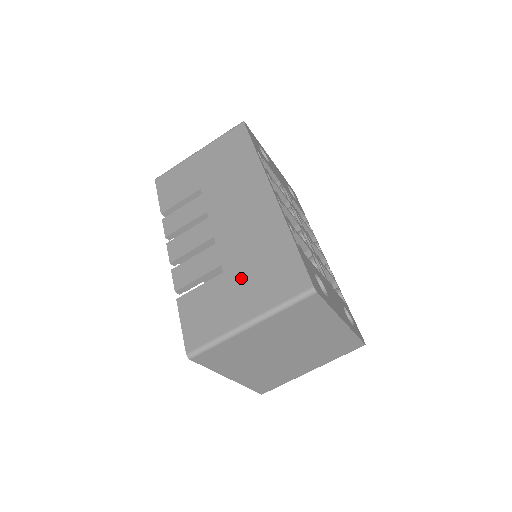
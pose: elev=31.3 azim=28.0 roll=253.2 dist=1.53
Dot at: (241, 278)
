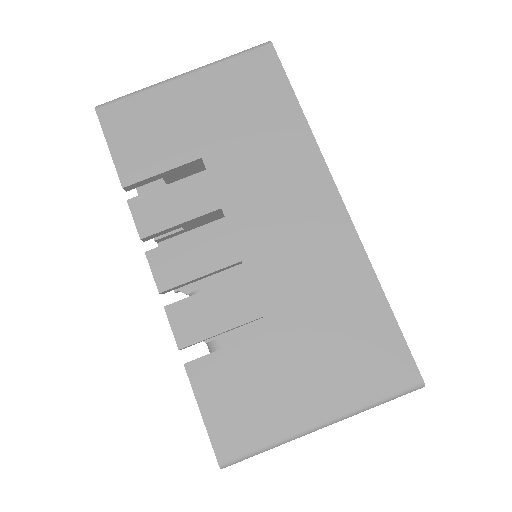
Dot at: (303, 347)
